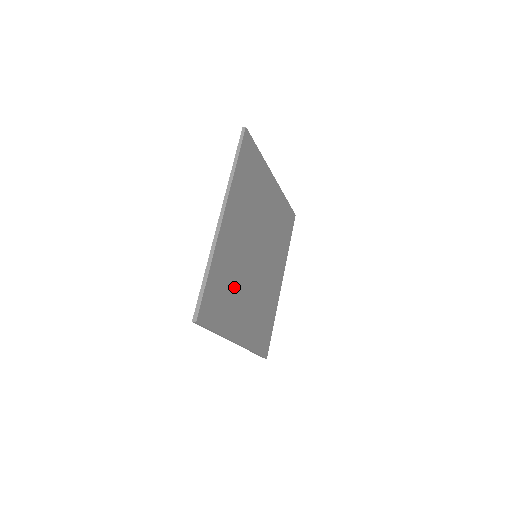
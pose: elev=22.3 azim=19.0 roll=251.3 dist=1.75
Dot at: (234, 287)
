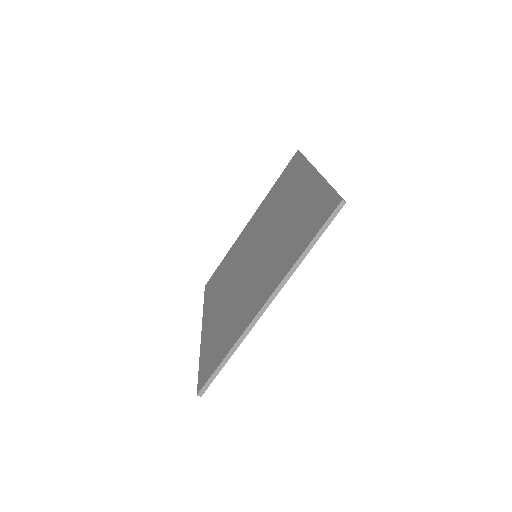
Dot at: occluded
